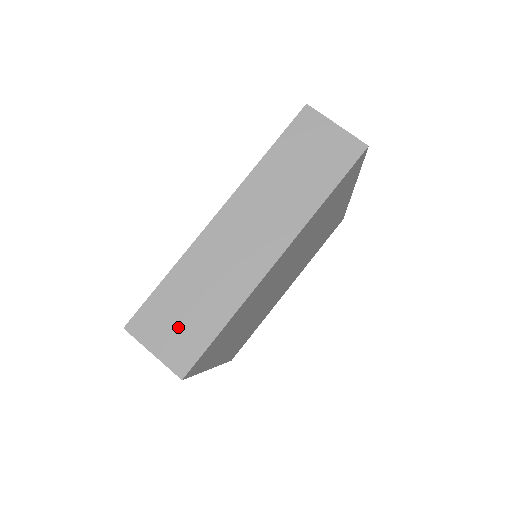
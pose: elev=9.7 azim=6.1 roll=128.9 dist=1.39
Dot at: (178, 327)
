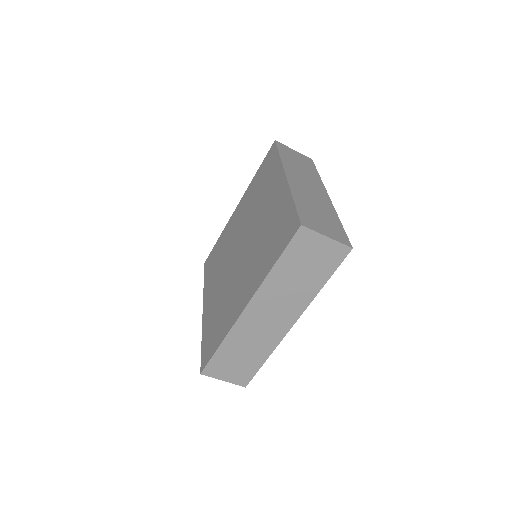
Dot at: (324, 223)
